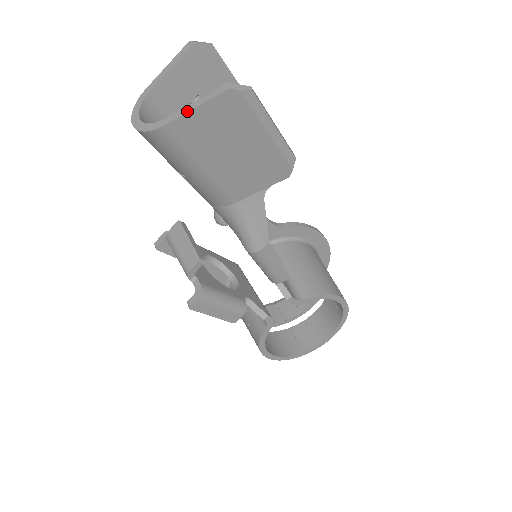
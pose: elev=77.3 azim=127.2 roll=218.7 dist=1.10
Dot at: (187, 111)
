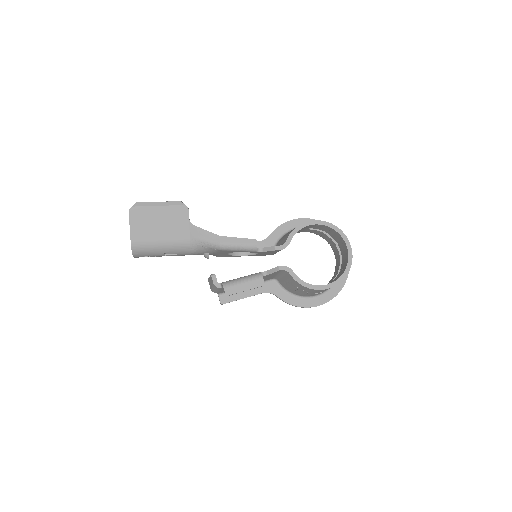
Dot at: (130, 230)
